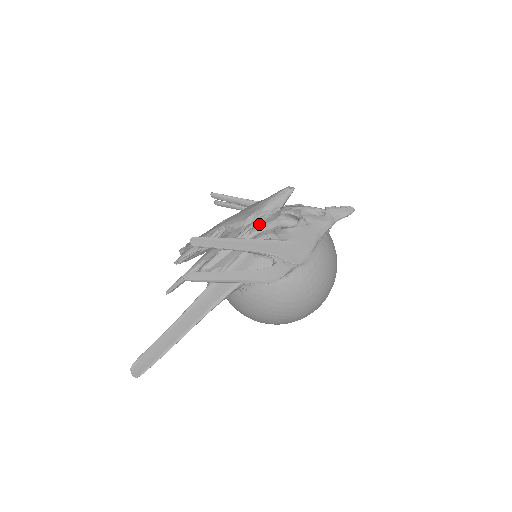
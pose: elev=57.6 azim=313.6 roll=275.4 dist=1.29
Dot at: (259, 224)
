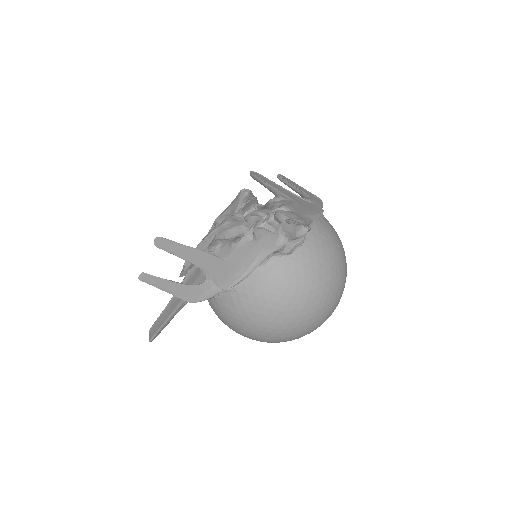
Dot at: (223, 229)
